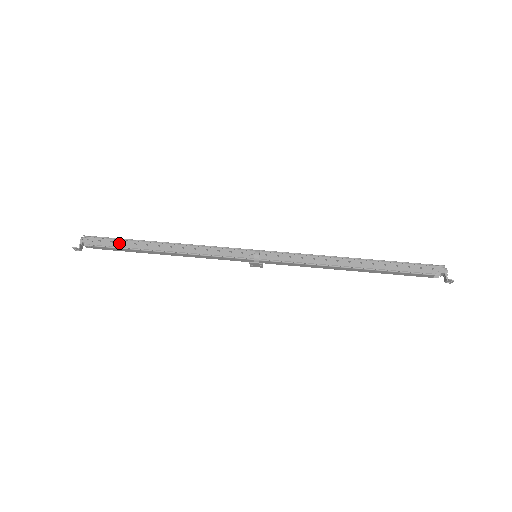
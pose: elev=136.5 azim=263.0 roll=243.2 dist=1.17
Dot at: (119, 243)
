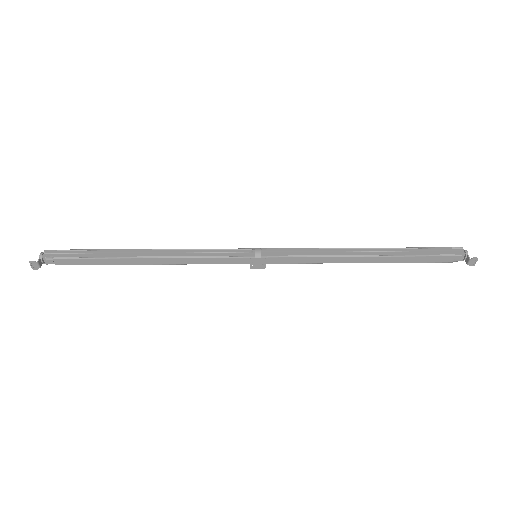
Dot at: (90, 254)
